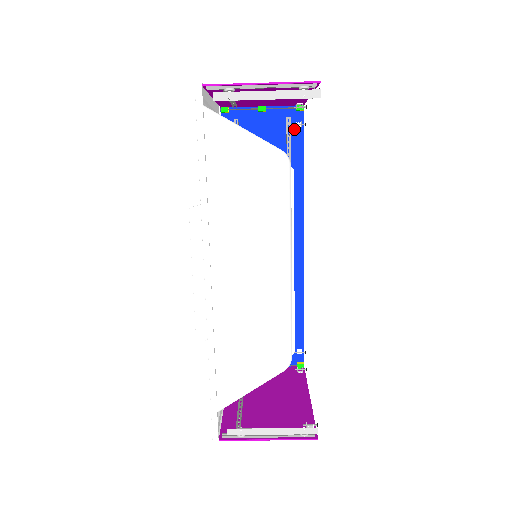
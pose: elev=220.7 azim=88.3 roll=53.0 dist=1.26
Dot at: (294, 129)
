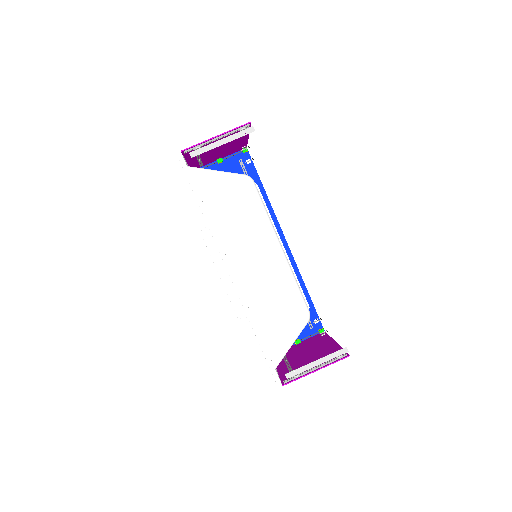
Dot at: (247, 166)
